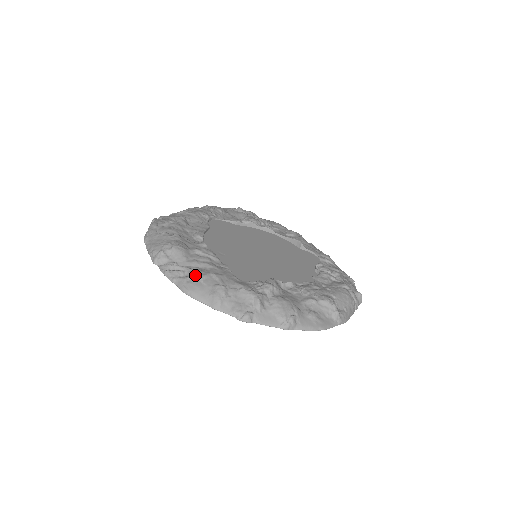
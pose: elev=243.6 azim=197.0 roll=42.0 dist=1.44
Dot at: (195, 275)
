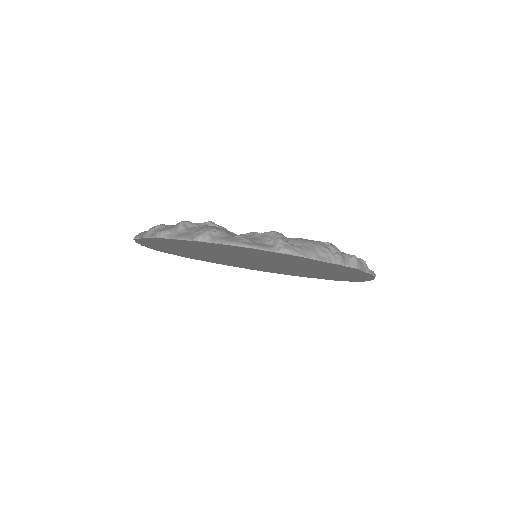
Dot at: occluded
